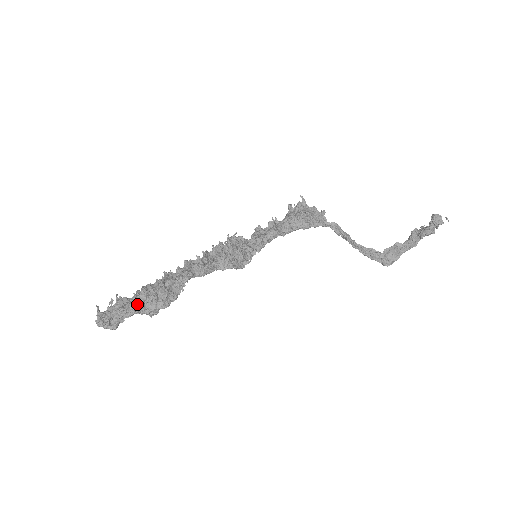
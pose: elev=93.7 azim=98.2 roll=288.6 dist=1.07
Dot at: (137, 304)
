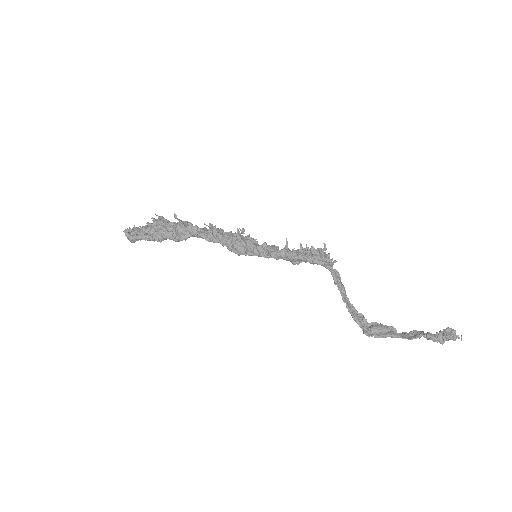
Dot at: (152, 225)
